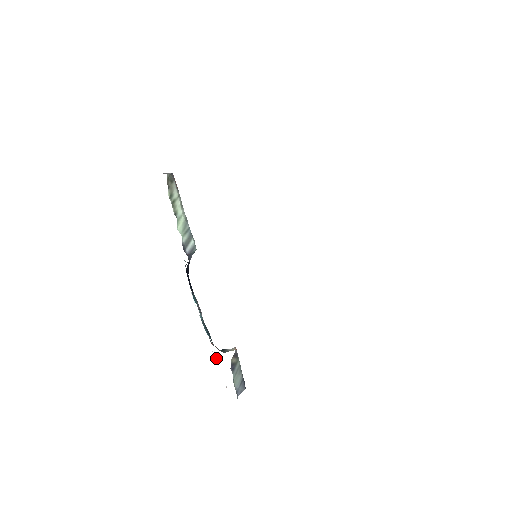
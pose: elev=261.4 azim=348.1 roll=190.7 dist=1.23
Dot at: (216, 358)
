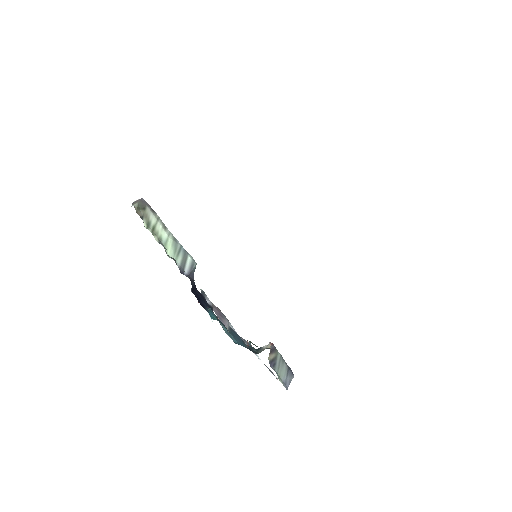
Dot at: (256, 355)
